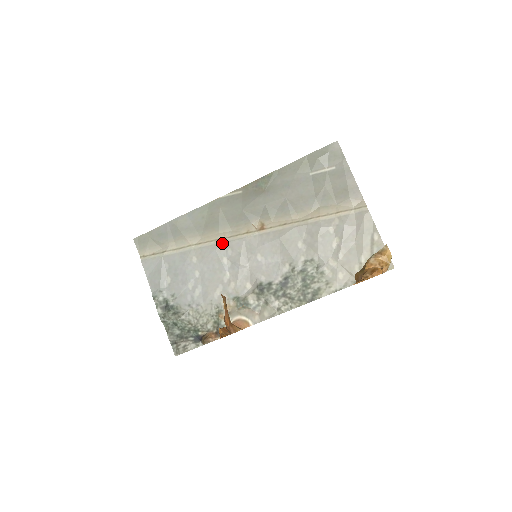
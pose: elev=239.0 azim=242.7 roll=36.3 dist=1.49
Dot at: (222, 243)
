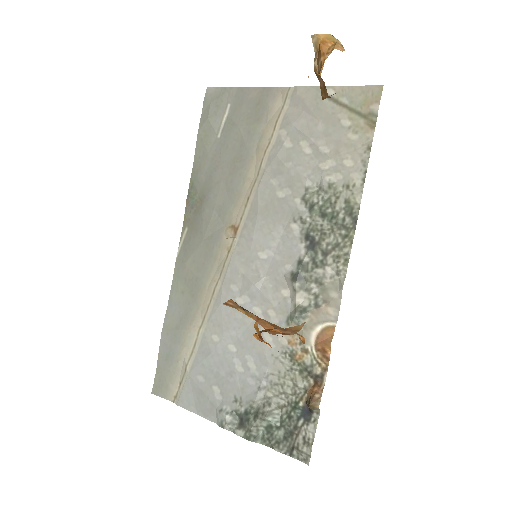
Dot at: (220, 290)
